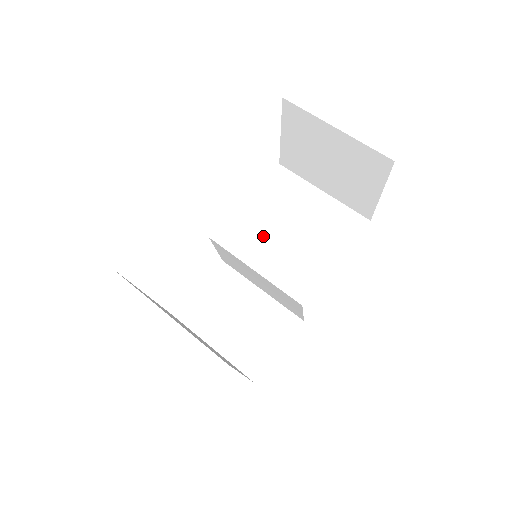
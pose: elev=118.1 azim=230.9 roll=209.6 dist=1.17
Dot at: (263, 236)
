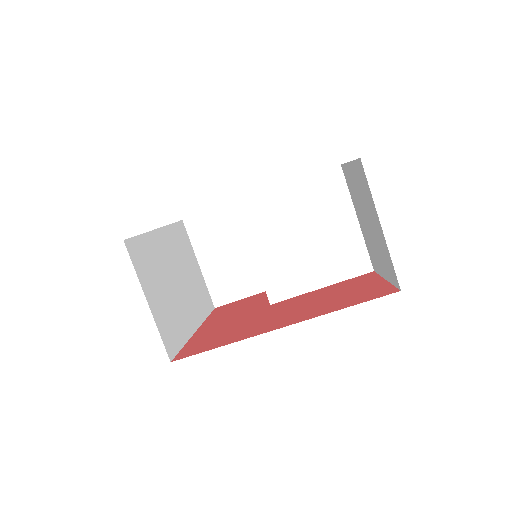
Dot at: (279, 229)
